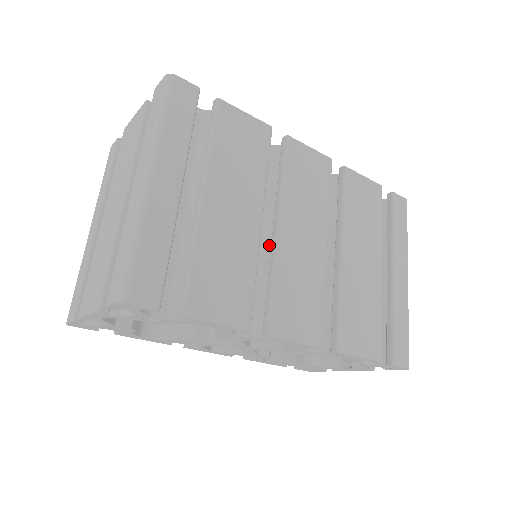
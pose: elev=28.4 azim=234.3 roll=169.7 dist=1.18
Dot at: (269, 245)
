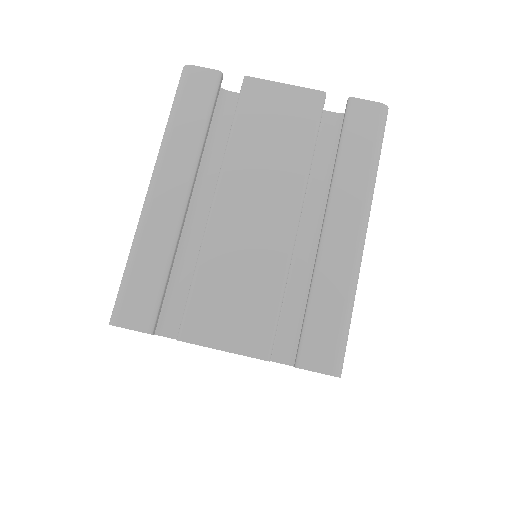
Dot at: occluded
